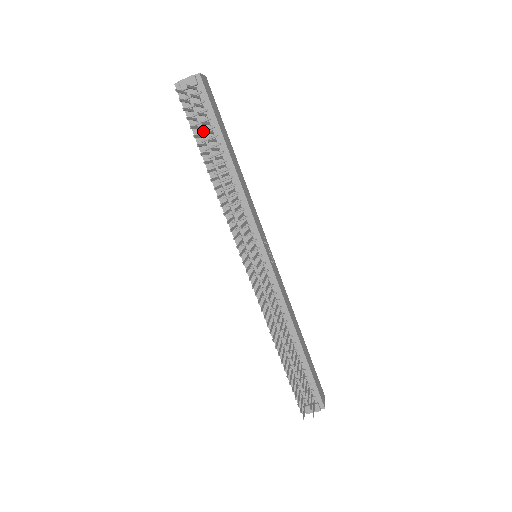
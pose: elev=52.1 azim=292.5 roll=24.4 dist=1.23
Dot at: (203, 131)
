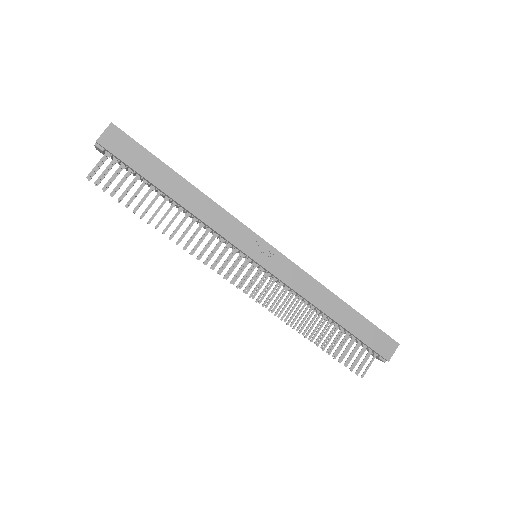
Dot at: (141, 180)
